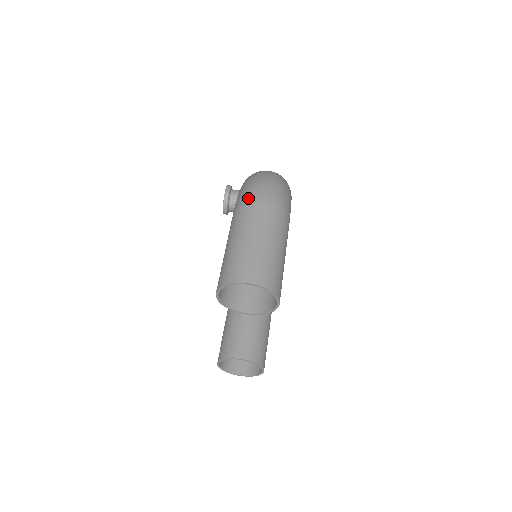
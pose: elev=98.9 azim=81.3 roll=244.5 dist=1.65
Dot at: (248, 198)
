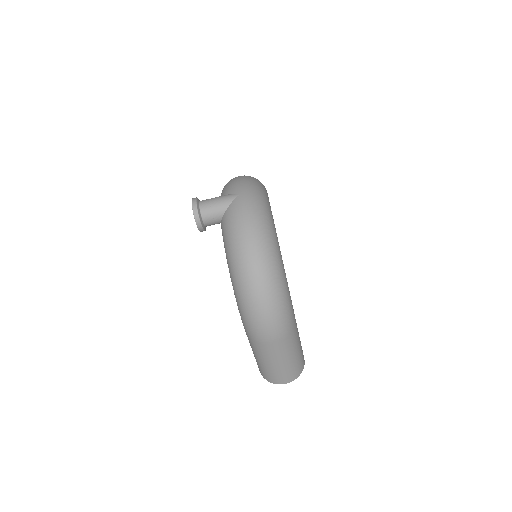
Dot at: (257, 337)
